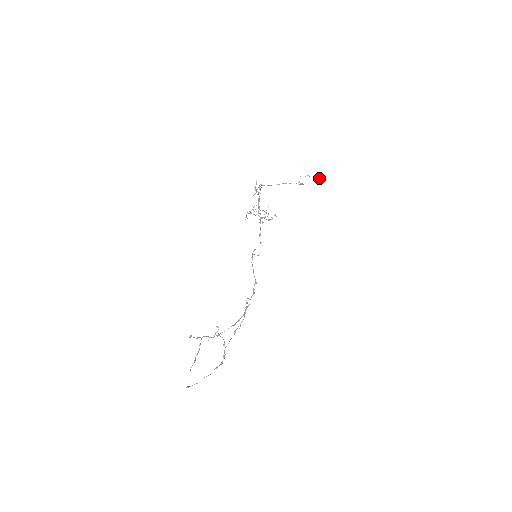
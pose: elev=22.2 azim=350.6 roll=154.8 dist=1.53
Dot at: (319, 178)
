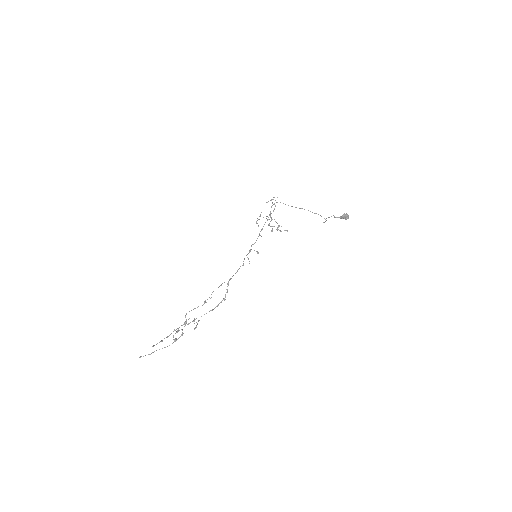
Dot at: (342, 216)
